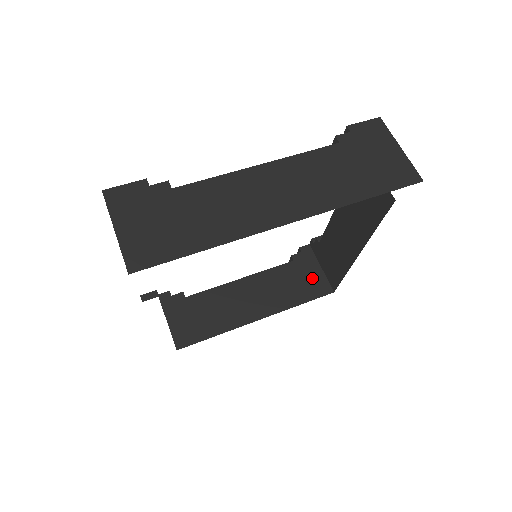
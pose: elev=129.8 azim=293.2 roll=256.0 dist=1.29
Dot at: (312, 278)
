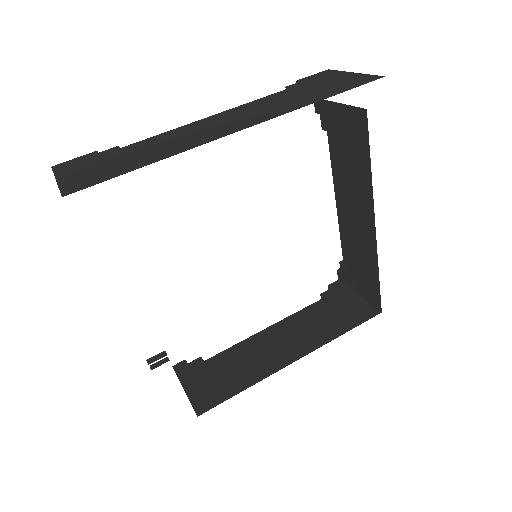
Dot at: (350, 307)
